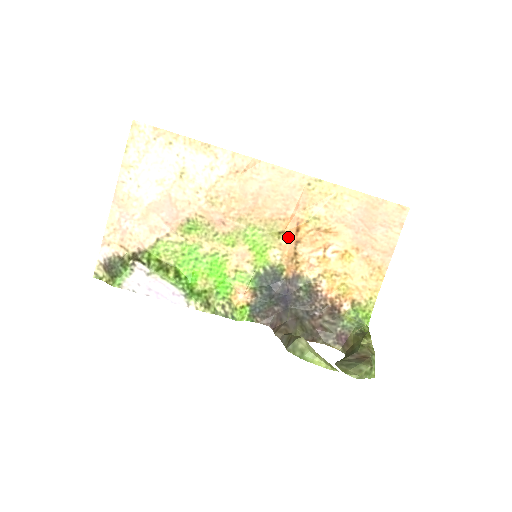
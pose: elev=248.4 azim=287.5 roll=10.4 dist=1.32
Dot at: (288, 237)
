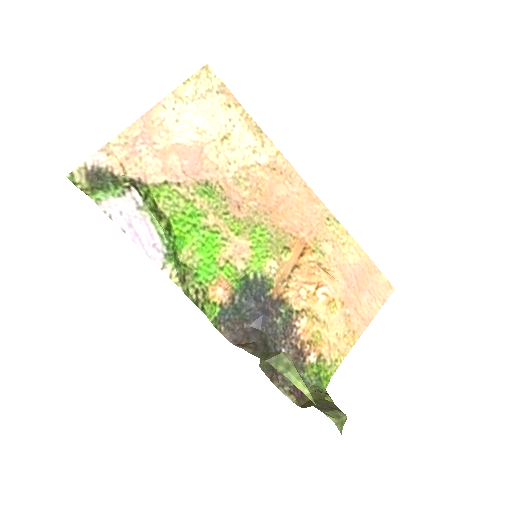
Dot at: (290, 256)
